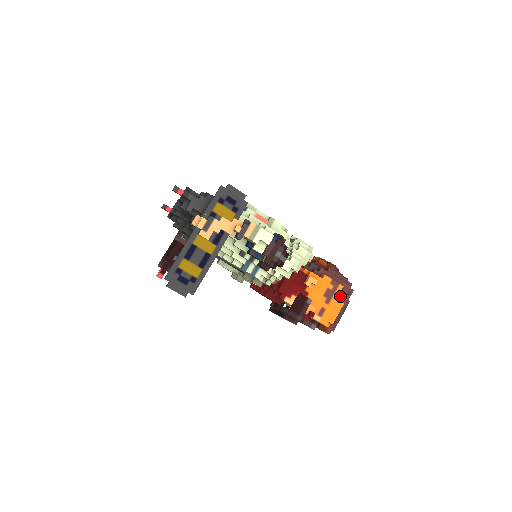
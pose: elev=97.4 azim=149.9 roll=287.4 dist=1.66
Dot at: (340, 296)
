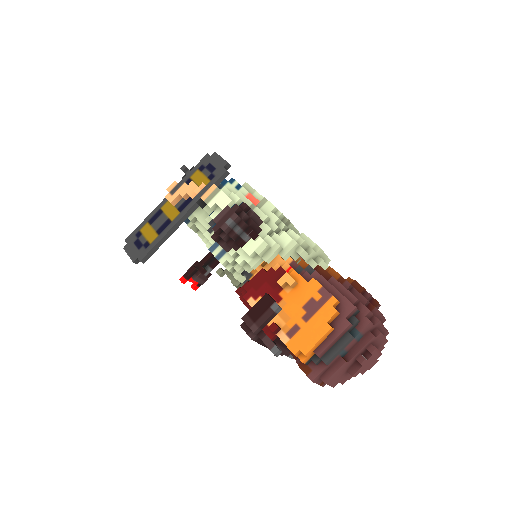
Dot at: (329, 314)
